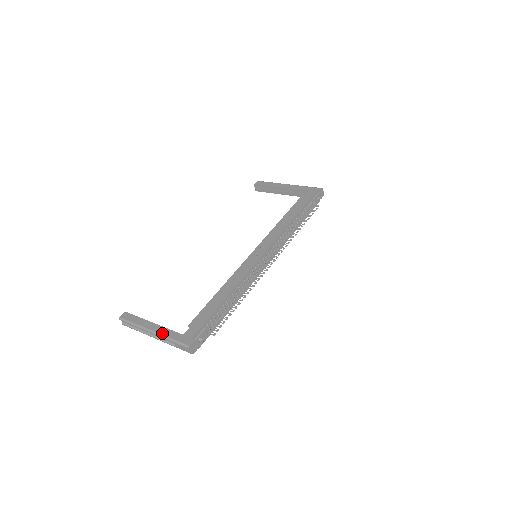
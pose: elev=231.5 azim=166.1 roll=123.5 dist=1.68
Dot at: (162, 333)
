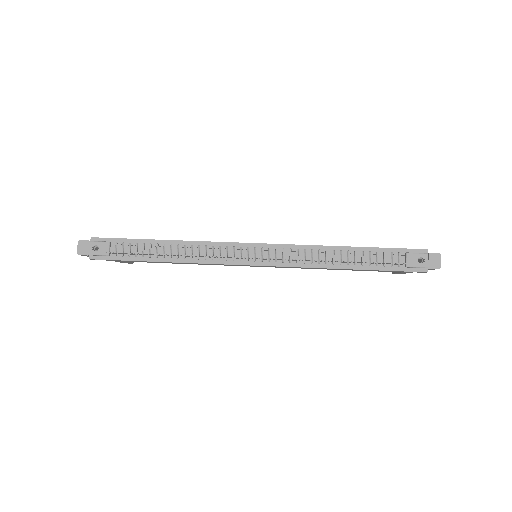
Dot at: occluded
